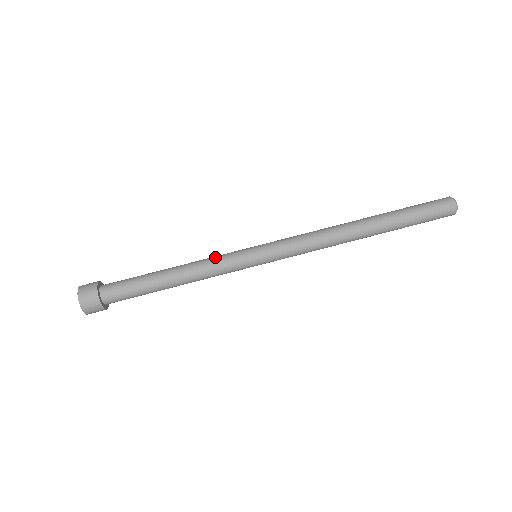
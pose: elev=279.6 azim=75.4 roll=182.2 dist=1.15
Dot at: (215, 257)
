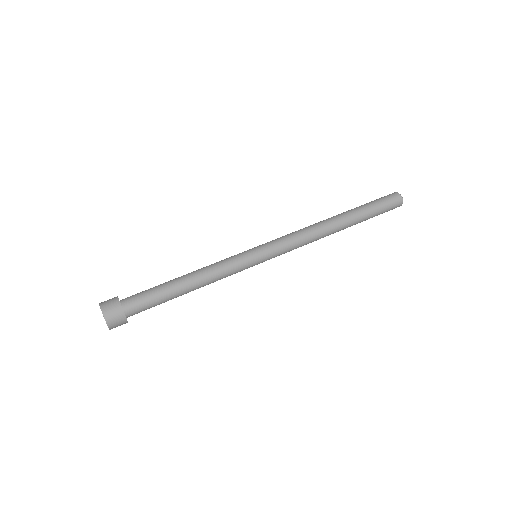
Dot at: (224, 263)
